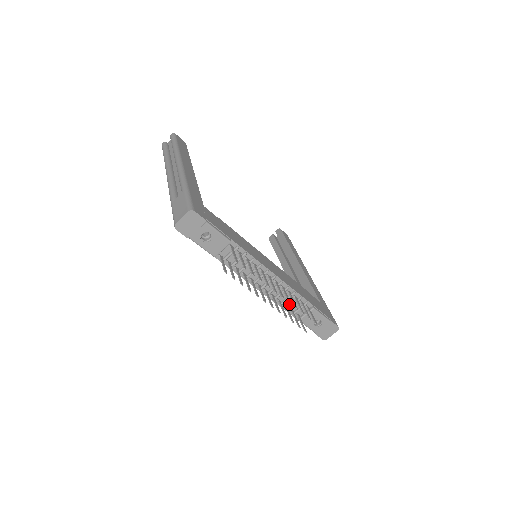
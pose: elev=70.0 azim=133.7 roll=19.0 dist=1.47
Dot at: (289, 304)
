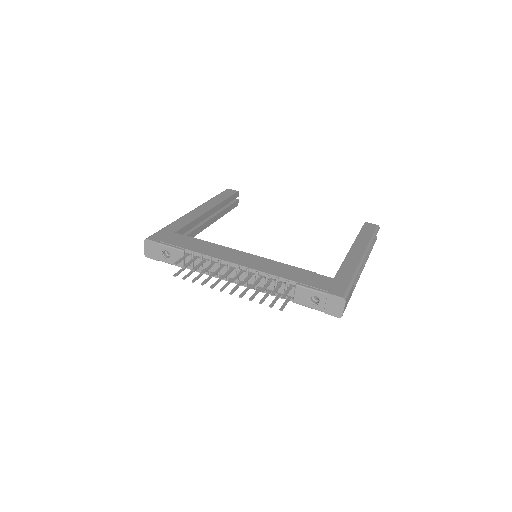
Dot at: (273, 289)
